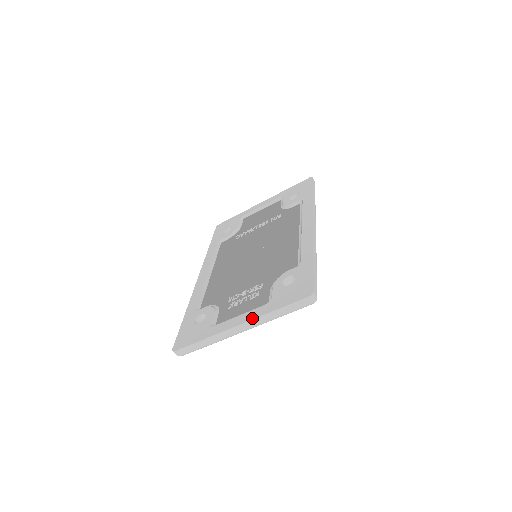
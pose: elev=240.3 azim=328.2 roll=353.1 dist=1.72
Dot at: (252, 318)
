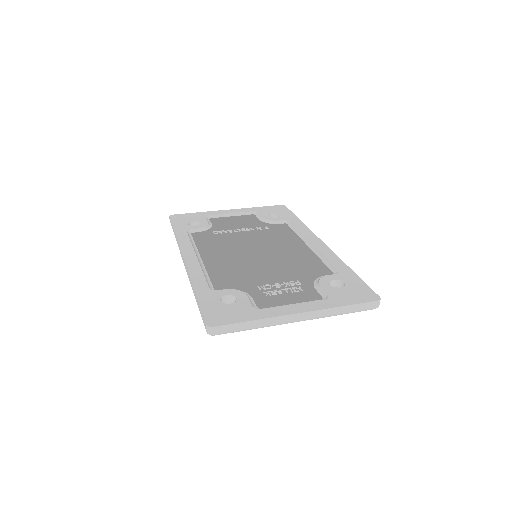
Dot at: (317, 309)
